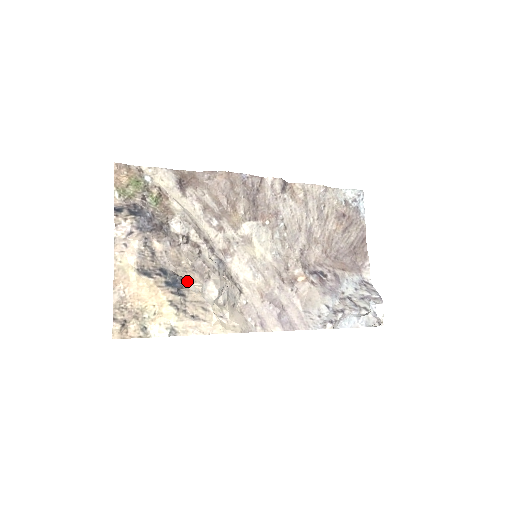
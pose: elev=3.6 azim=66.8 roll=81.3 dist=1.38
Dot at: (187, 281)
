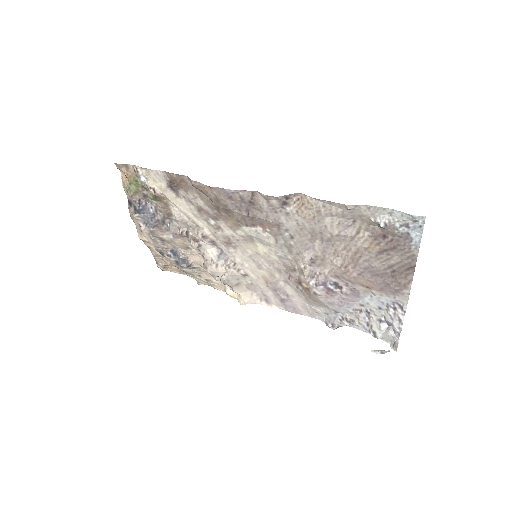
Dot at: (194, 262)
